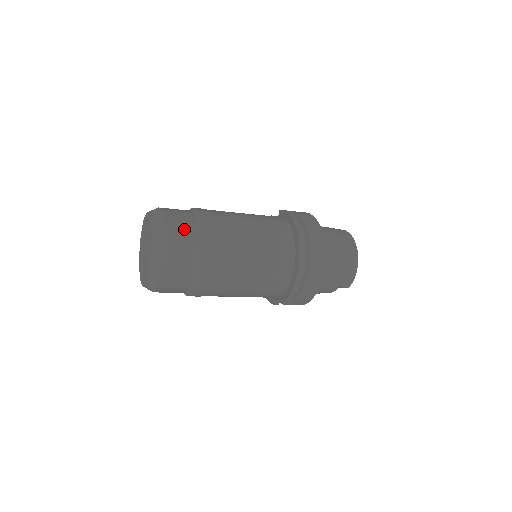
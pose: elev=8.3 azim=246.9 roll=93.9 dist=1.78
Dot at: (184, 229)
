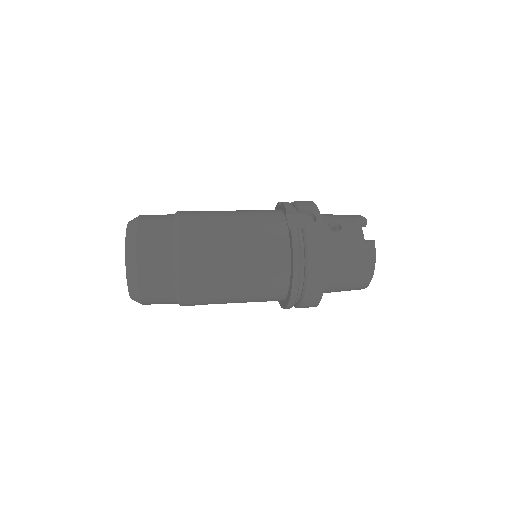
Dot at: (161, 286)
